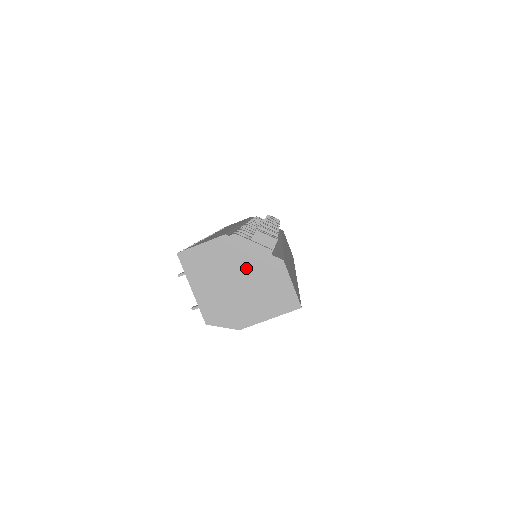
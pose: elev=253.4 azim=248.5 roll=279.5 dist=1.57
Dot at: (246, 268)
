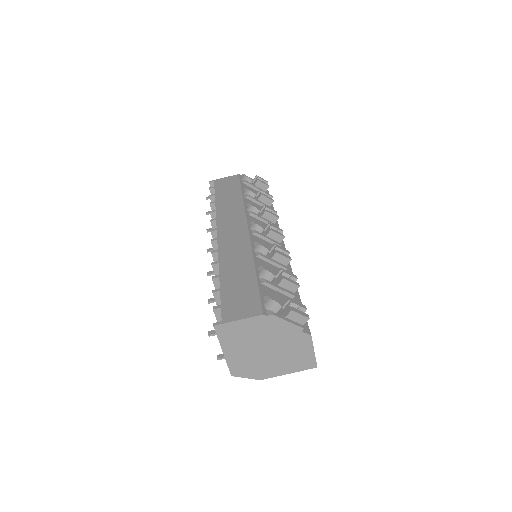
Dot at: (276, 339)
